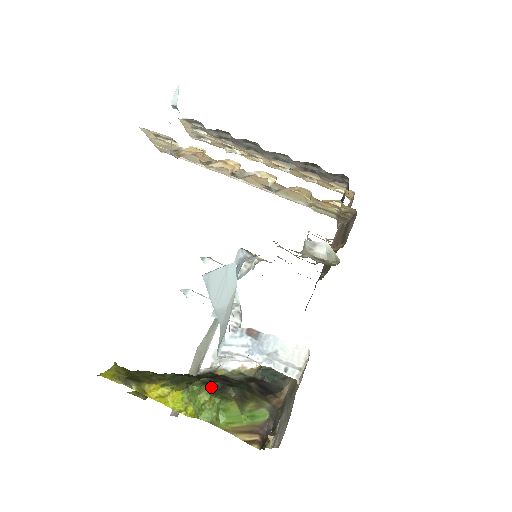
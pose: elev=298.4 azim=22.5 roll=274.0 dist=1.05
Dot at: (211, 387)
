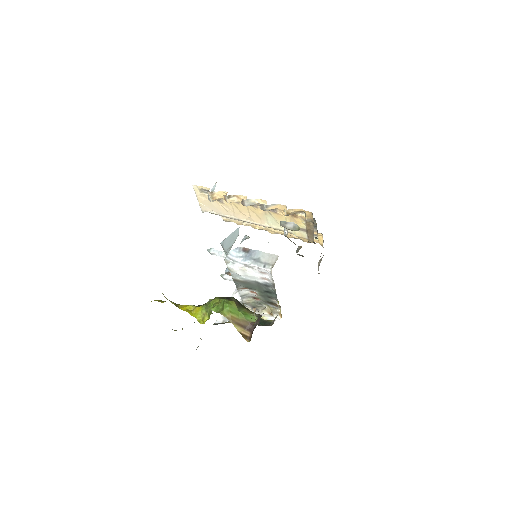
Dot at: (220, 297)
